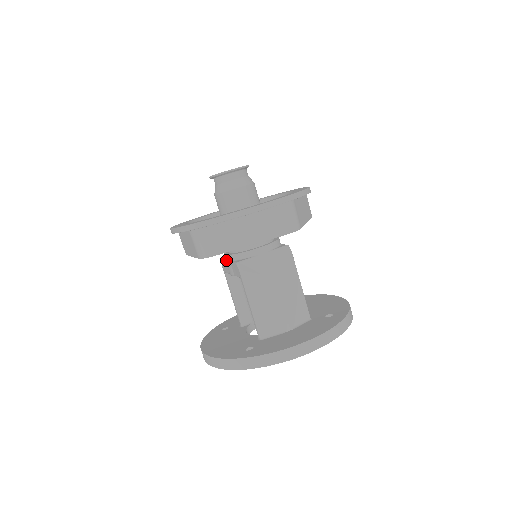
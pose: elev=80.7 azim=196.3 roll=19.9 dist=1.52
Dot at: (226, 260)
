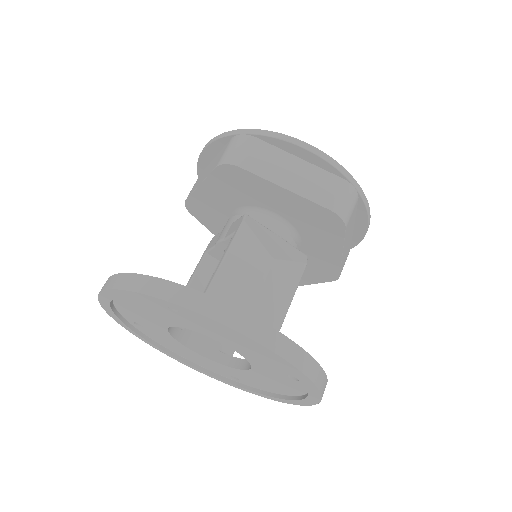
Dot at: (227, 223)
